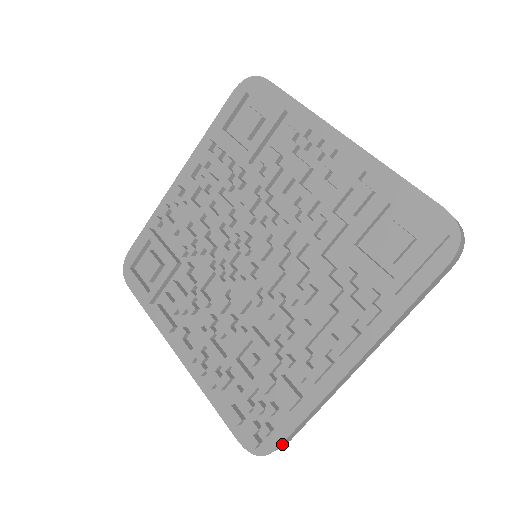
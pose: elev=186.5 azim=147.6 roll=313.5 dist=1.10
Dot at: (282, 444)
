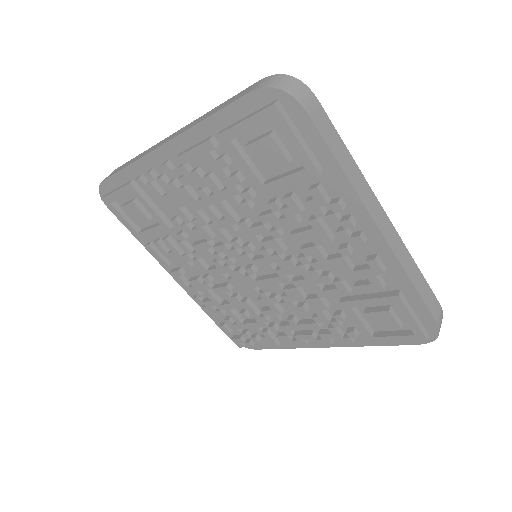
Dot at: (259, 347)
